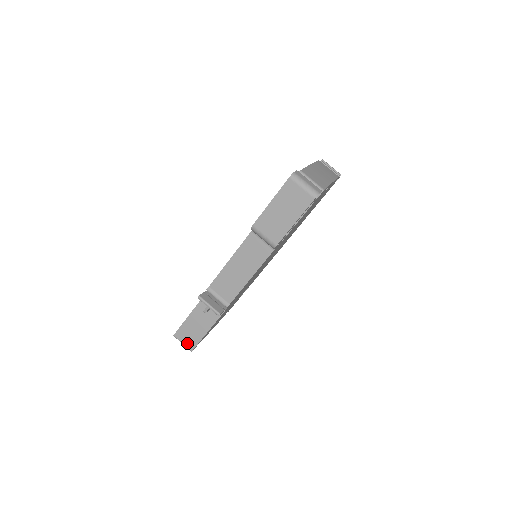
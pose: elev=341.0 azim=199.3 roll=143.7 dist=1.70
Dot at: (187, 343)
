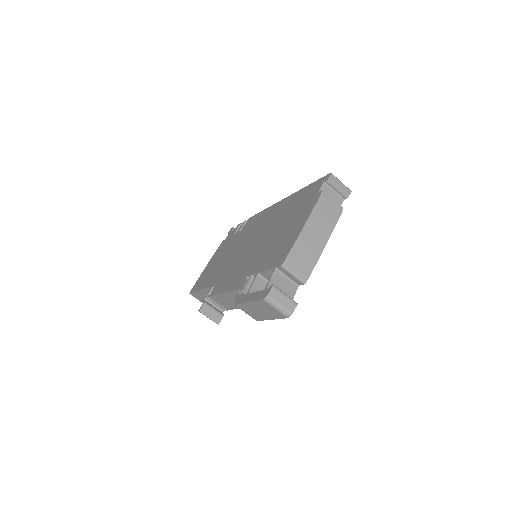
Dot at: (201, 301)
